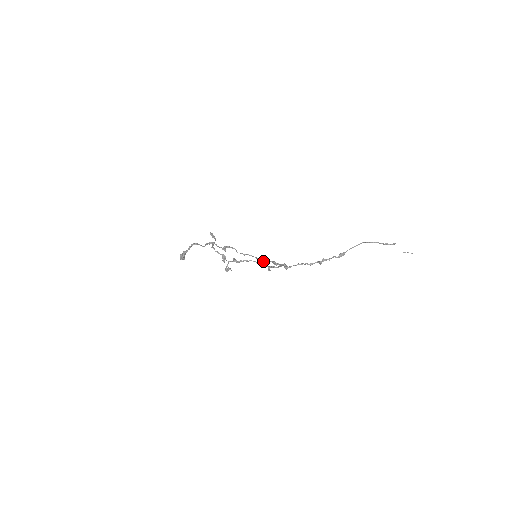
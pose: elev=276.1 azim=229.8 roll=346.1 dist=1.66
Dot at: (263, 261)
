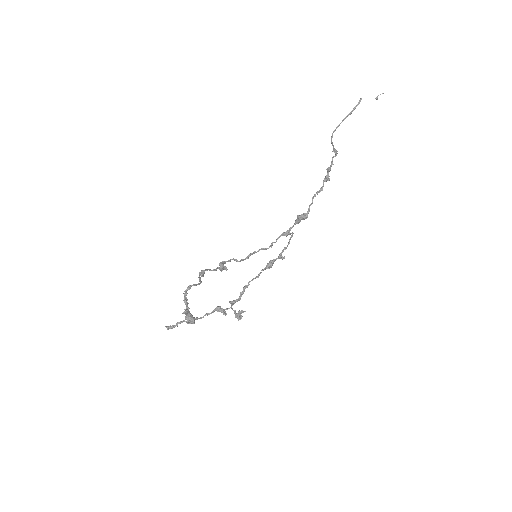
Dot at: (271, 247)
